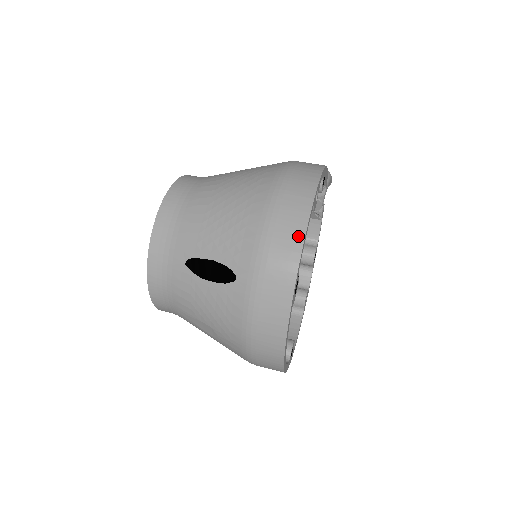
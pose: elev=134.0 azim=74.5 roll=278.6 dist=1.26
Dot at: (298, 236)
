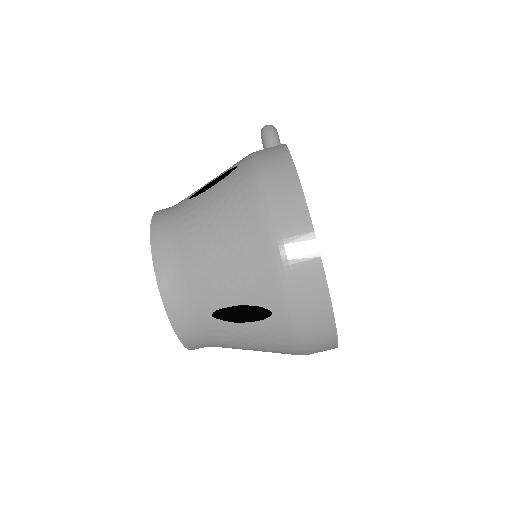
Dot at: (312, 253)
